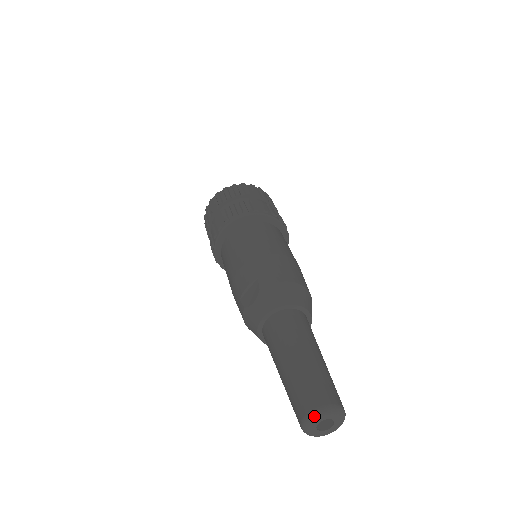
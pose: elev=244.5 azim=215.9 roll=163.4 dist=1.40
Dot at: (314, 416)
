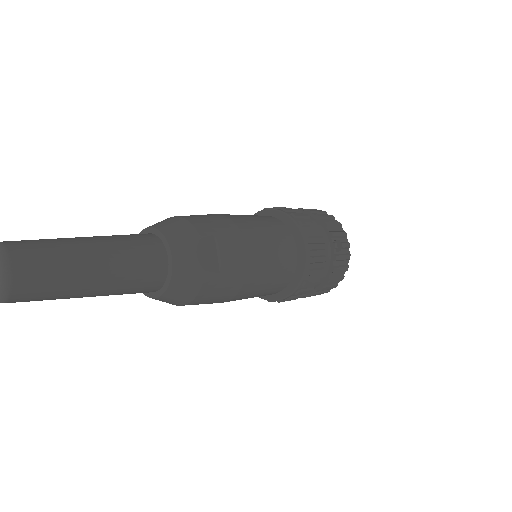
Dot at: out of frame
